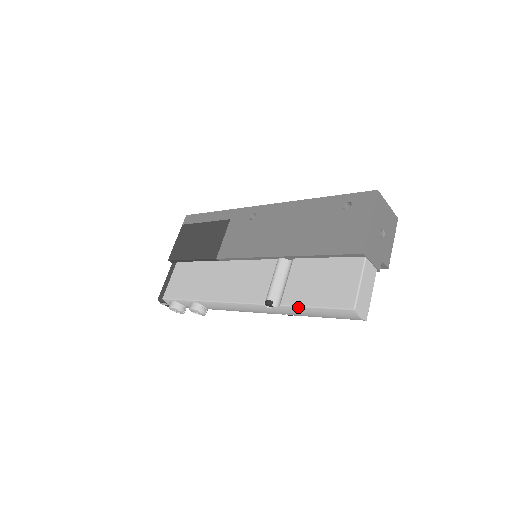
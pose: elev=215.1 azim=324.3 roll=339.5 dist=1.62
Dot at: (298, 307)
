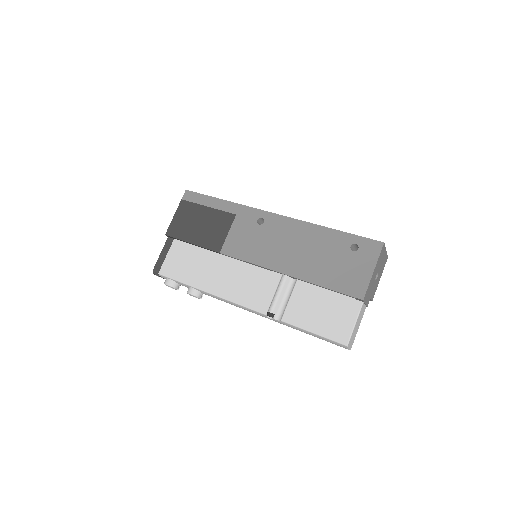
Dot at: (297, 327)
